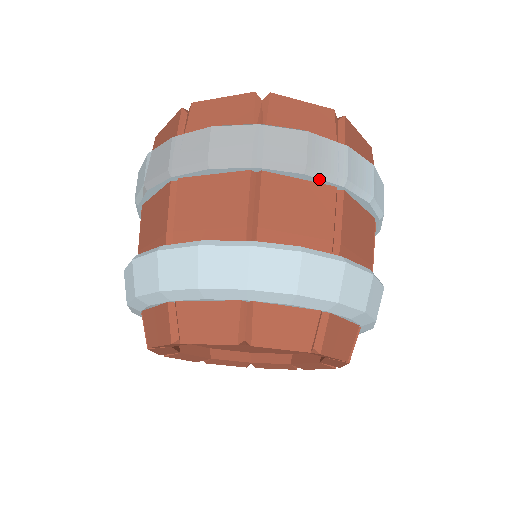
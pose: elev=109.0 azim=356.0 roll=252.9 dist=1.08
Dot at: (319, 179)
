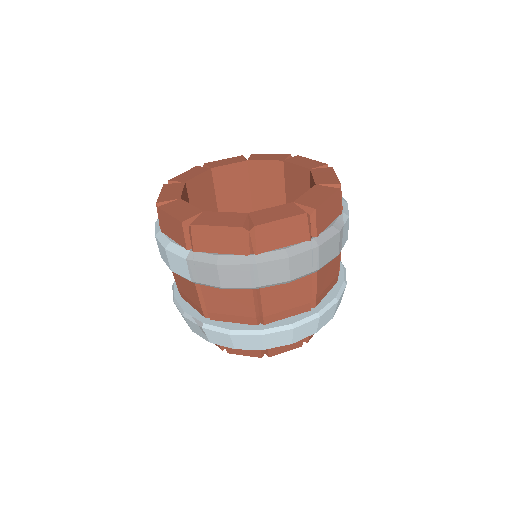
Dot at: occluded
